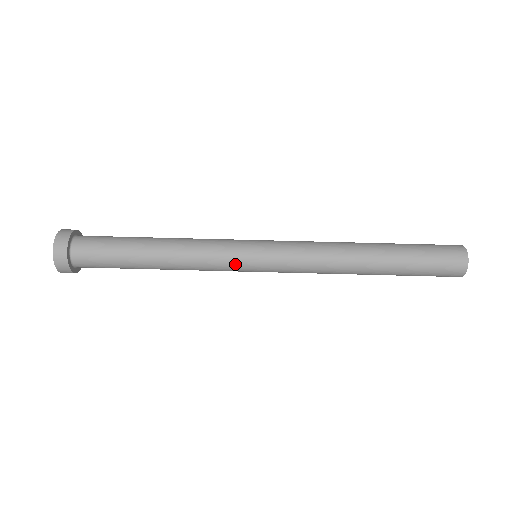
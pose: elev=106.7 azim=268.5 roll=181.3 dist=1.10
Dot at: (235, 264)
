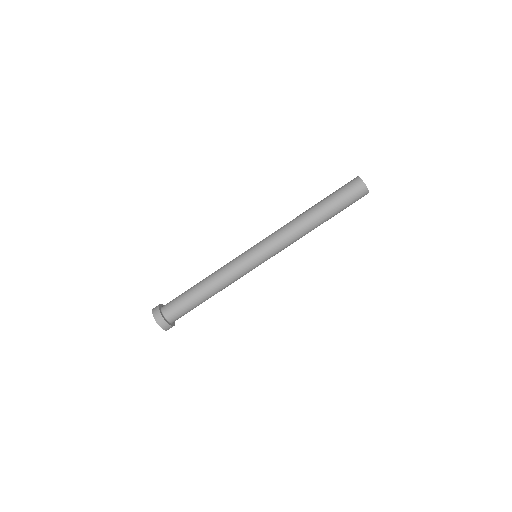
Dot at: (245, 264)
